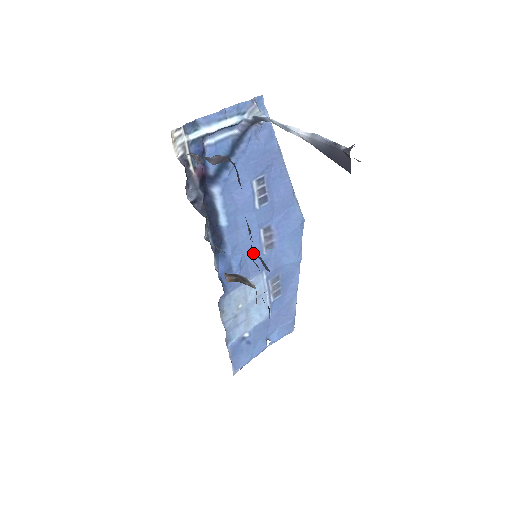
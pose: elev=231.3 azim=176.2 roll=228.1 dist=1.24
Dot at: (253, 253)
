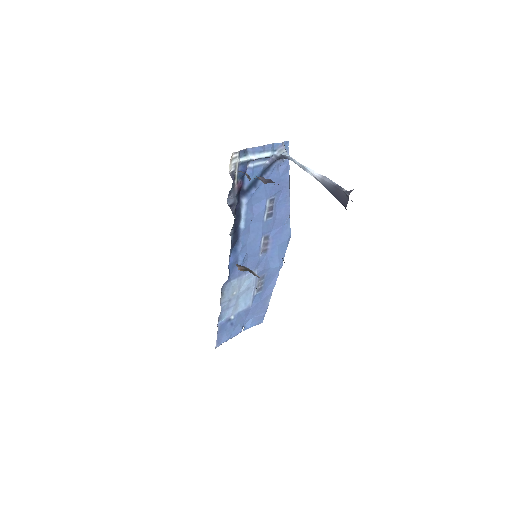
Dot at: (253, 254)
